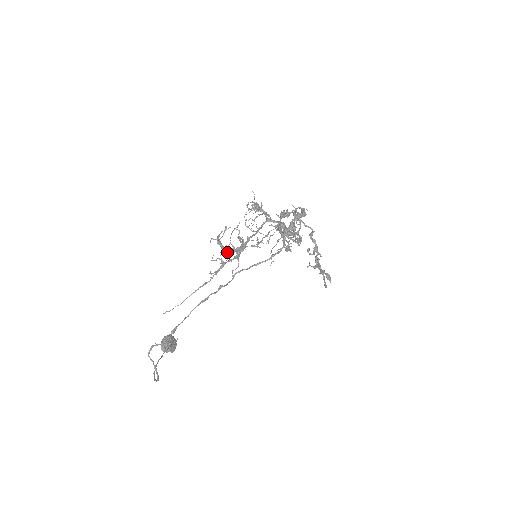
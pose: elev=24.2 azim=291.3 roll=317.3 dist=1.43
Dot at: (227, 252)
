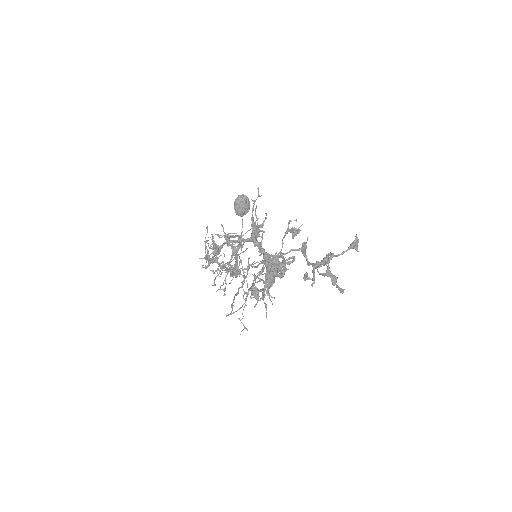
Dot at: occluded
